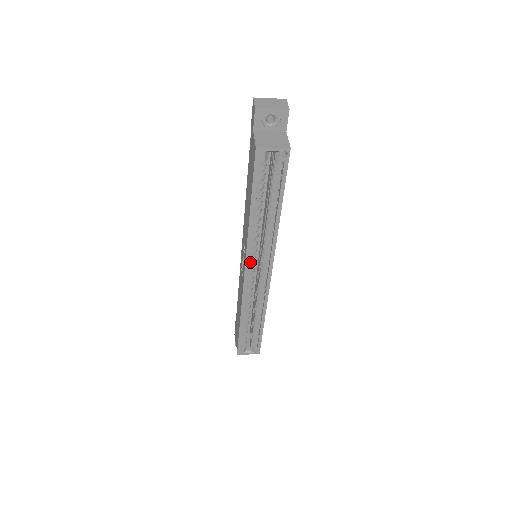
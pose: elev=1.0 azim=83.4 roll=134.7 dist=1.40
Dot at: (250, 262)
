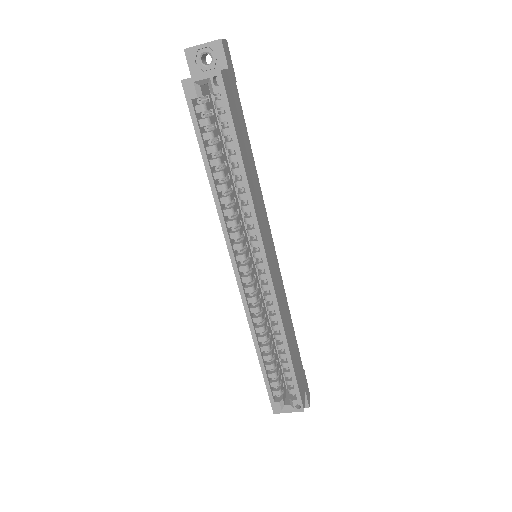
Dot at: (238, 255)
